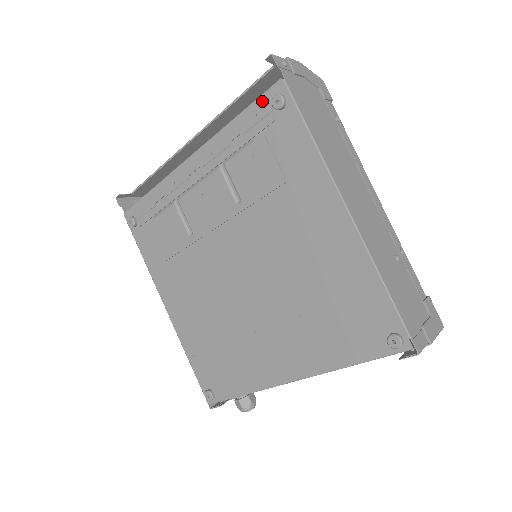
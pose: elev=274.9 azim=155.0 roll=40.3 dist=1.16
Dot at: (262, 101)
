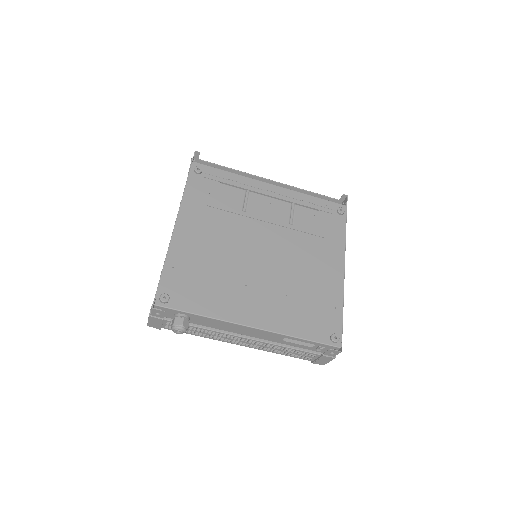
Dot at: (332, 204)
